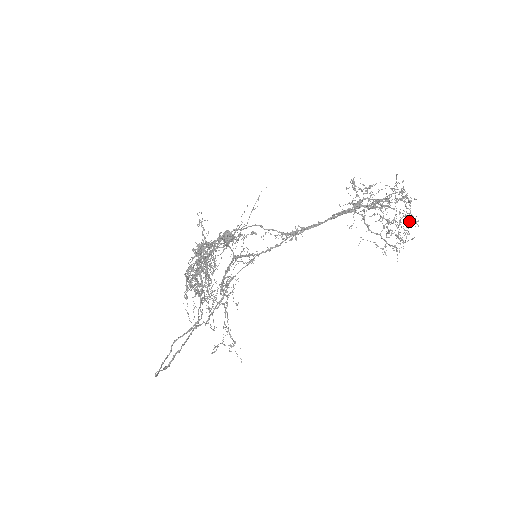
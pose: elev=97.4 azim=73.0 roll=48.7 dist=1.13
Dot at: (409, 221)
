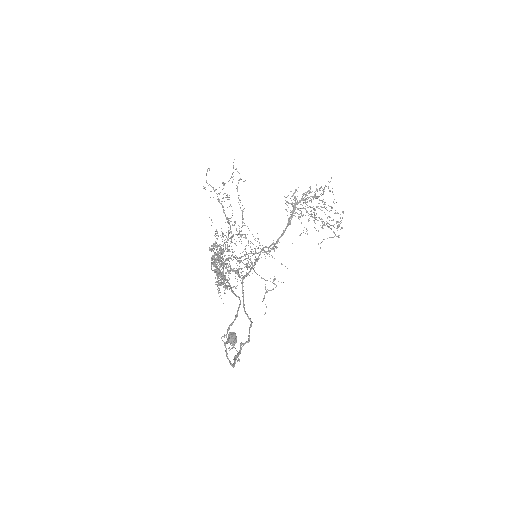
Dot at: (337, 222)
